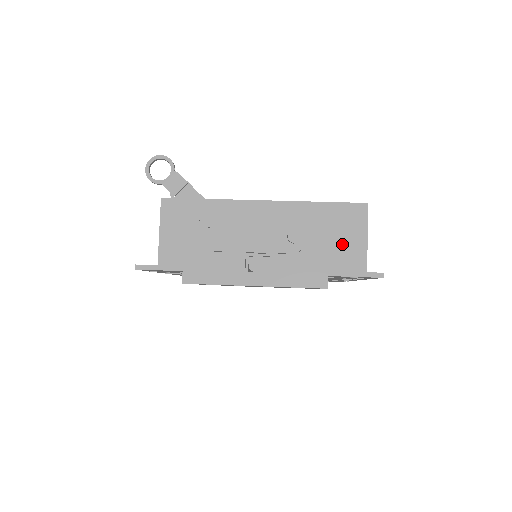
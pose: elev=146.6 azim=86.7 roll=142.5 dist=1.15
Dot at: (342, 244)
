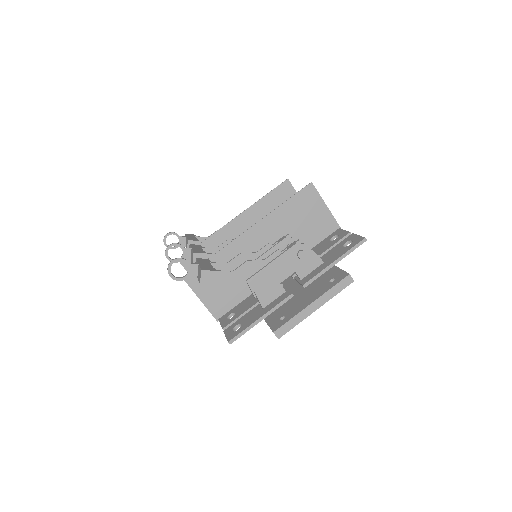
Dot at: (313, 219)
